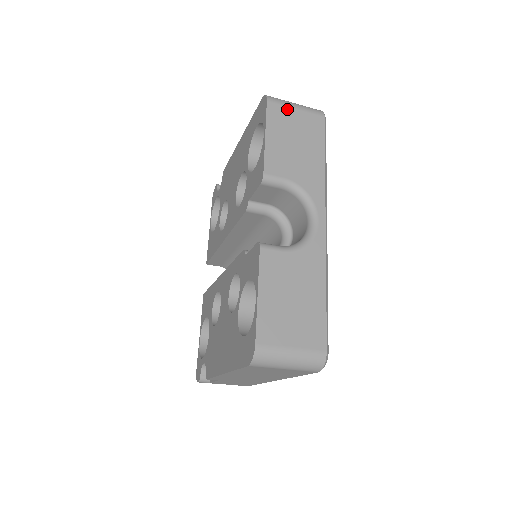
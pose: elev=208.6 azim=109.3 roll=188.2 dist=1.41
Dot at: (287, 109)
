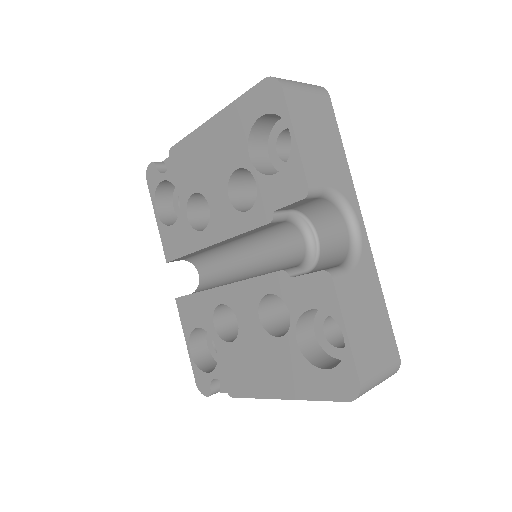
Dot at: (301, 94)
